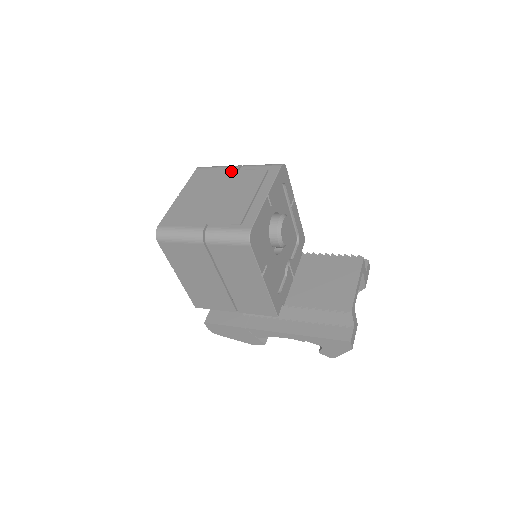
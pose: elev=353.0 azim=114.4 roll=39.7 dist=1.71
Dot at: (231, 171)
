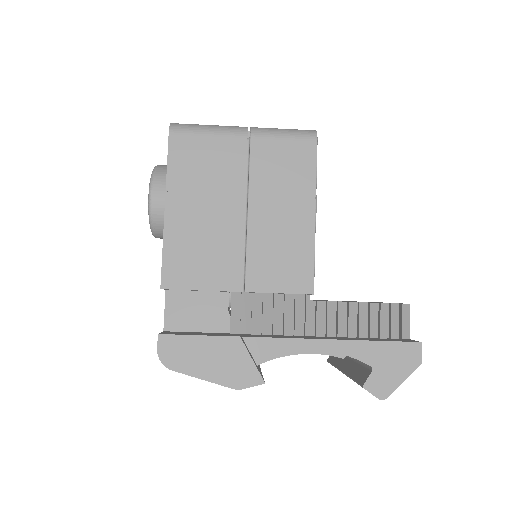
Dot at: occluded
